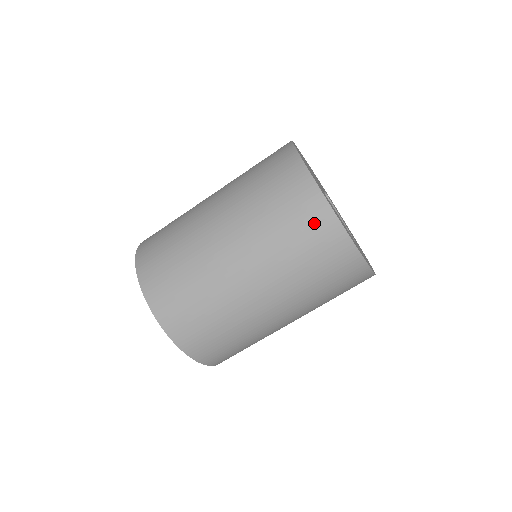
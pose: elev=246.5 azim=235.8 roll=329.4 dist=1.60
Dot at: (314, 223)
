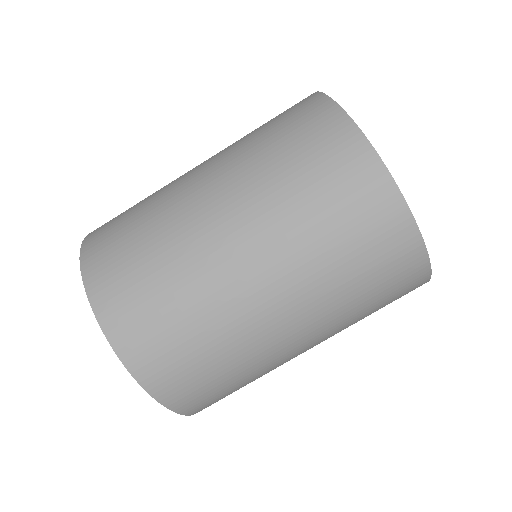
Dot at: (351, 176)
